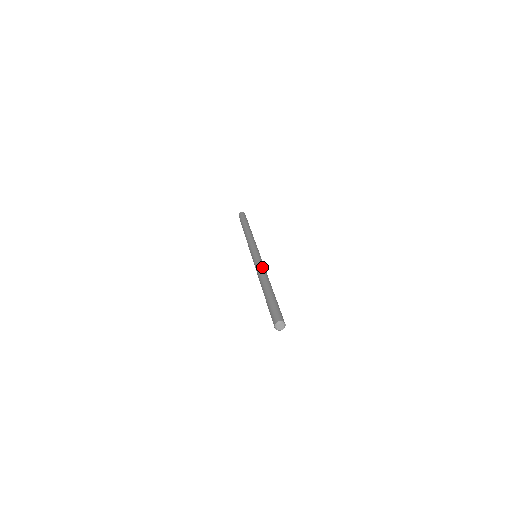
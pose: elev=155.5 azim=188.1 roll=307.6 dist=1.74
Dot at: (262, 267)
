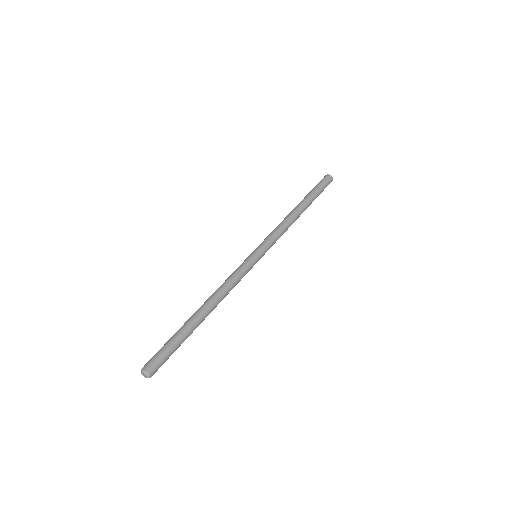
Dot at: (234, 283)
